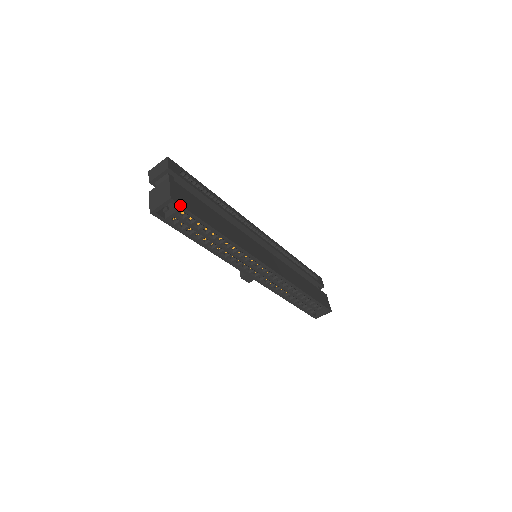
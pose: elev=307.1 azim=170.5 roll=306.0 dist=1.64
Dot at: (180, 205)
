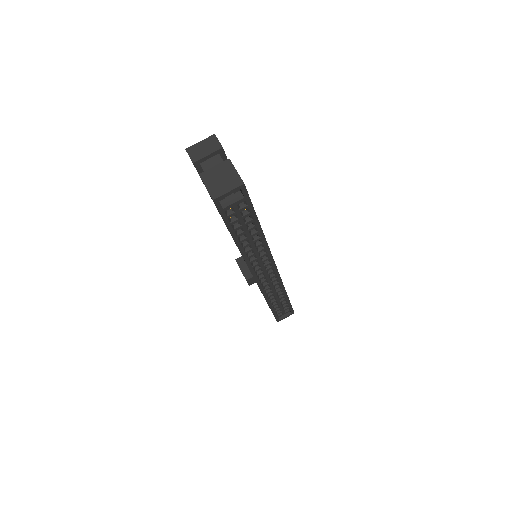
Dot at: (247, 193)
